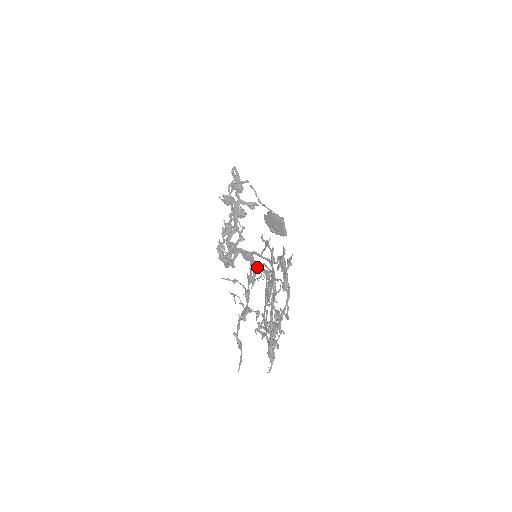
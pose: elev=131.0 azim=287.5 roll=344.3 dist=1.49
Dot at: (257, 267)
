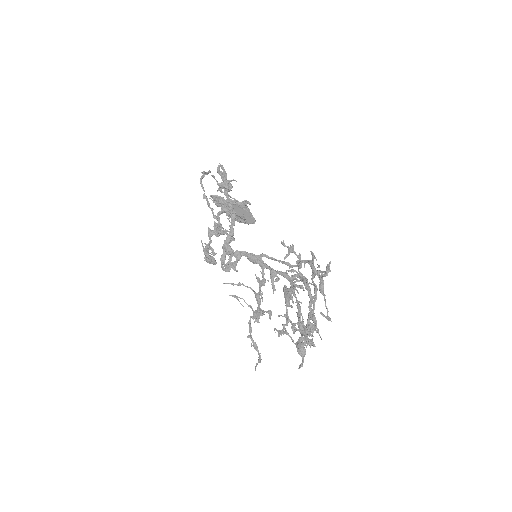
Dot at: (274, 271)
